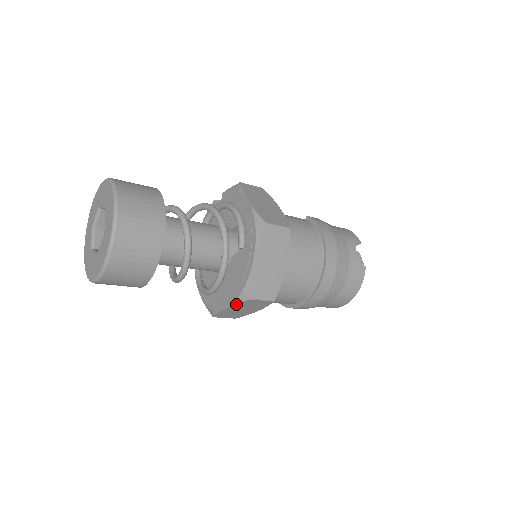
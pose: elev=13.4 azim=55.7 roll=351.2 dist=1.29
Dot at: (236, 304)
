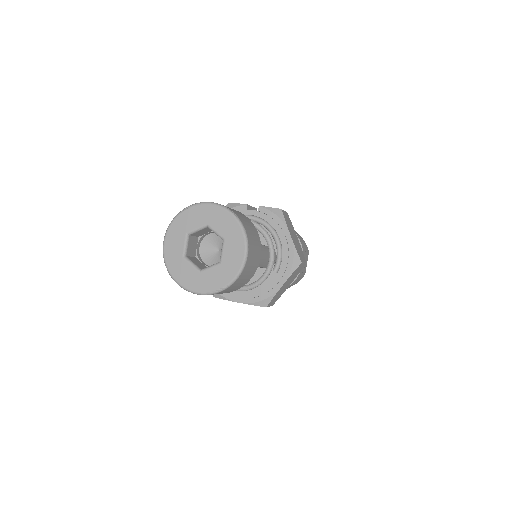
Dot at: (251, 304)
